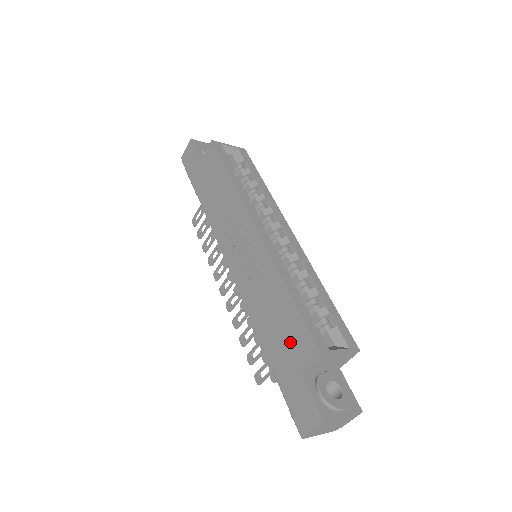
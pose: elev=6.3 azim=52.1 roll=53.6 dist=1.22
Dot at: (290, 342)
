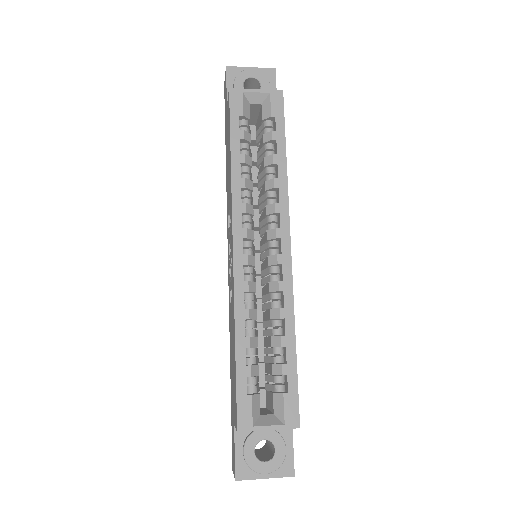
Dot at: (233, 390)
